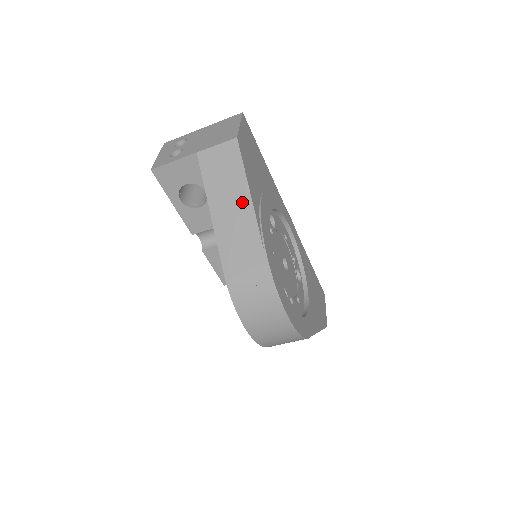
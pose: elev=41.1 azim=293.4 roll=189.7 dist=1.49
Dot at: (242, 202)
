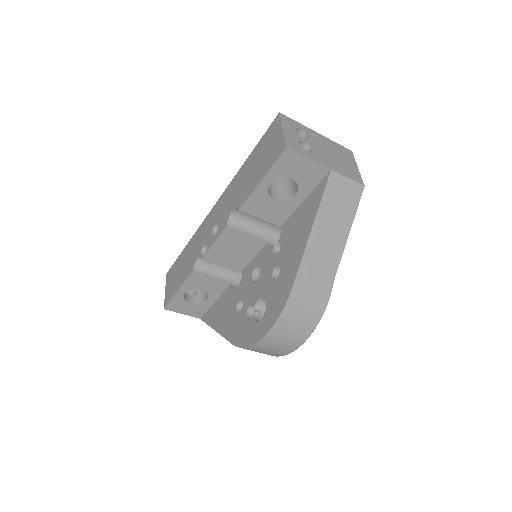
Dot at: (339, 241)
